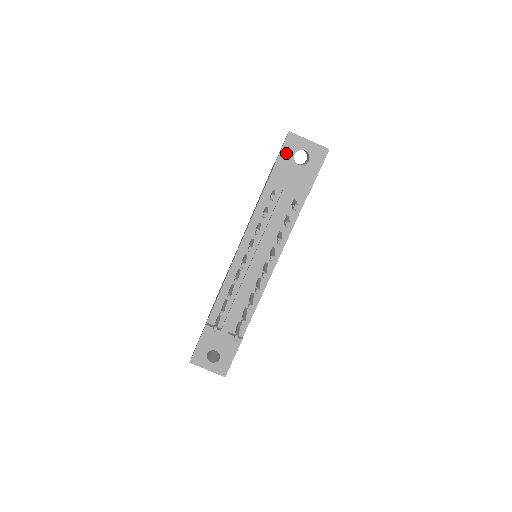
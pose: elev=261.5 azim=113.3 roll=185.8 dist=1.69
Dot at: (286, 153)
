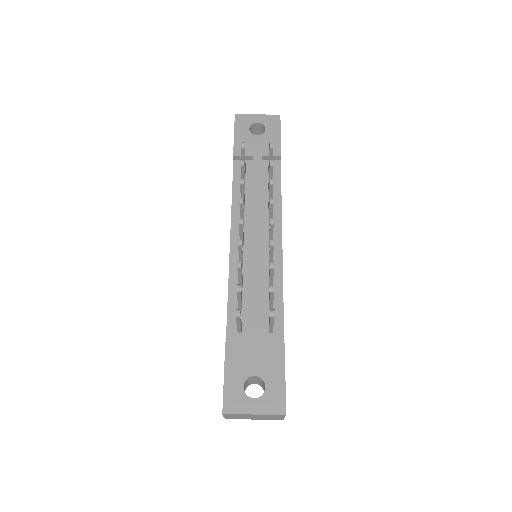
Dot at: (240, 131)
